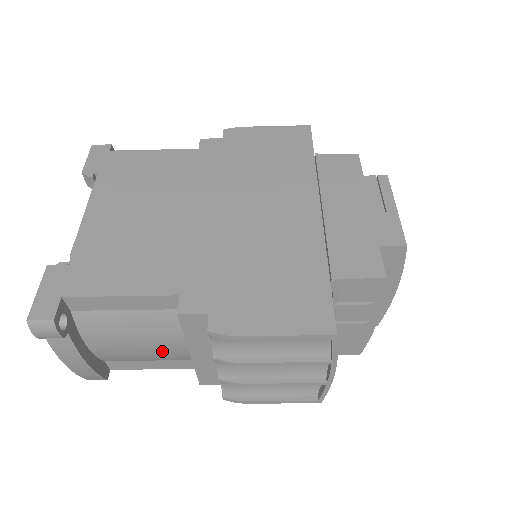
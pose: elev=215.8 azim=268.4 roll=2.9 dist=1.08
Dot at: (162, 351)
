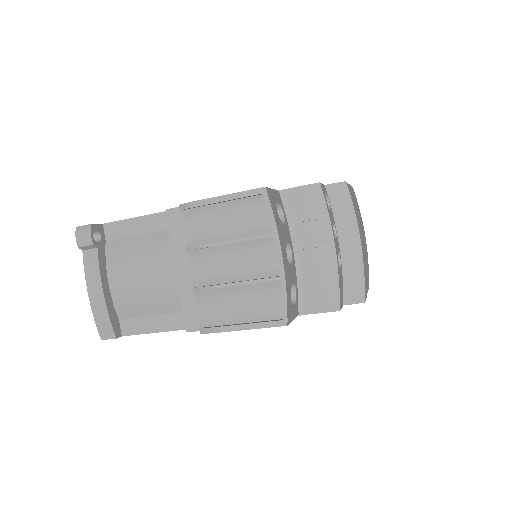
Dot at: (159, 285)
